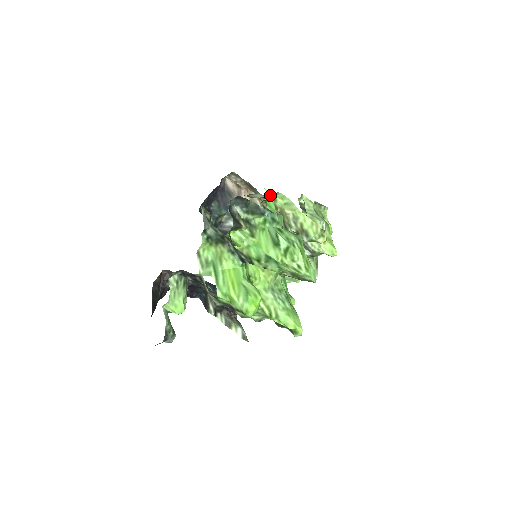
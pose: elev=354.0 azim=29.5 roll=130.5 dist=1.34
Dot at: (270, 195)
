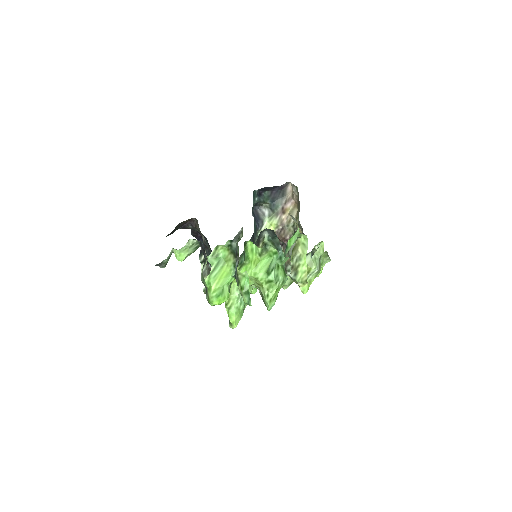
Dot at: (298, 234)
